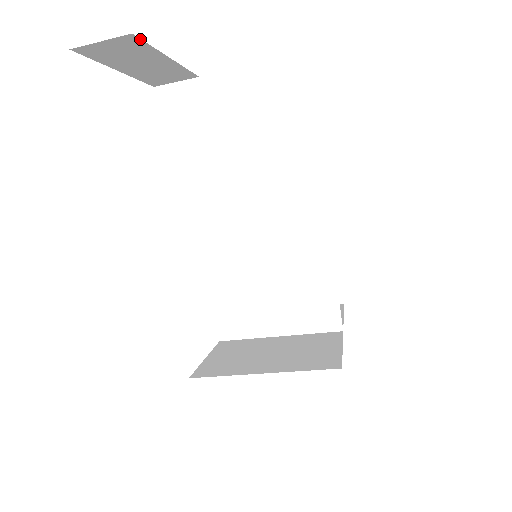
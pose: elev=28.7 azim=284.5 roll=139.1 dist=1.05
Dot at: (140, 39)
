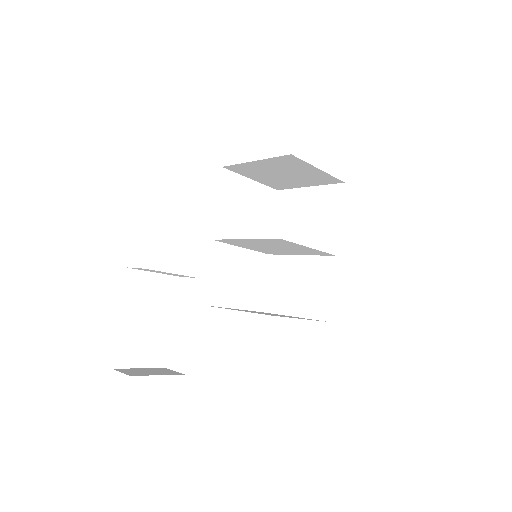
Dot at: occluded
